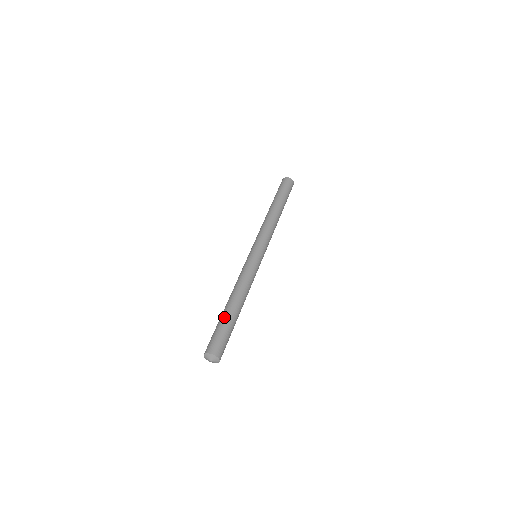
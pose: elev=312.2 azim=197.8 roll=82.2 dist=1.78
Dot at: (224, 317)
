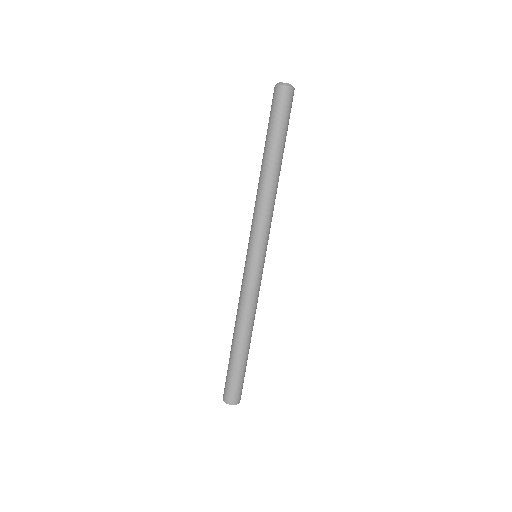
Dot at: (244, 362)
